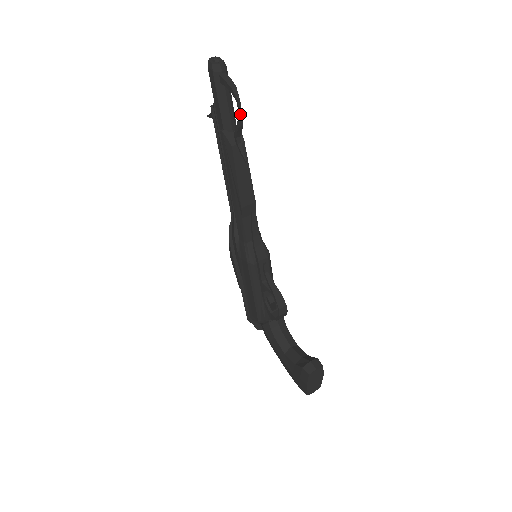
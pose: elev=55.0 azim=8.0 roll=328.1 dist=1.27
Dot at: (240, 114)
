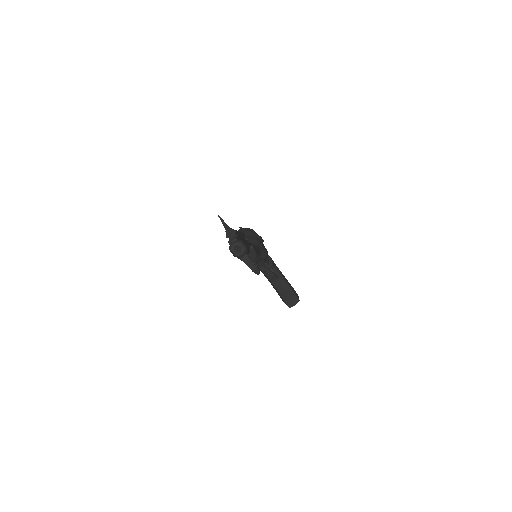
Dot at: occluded
